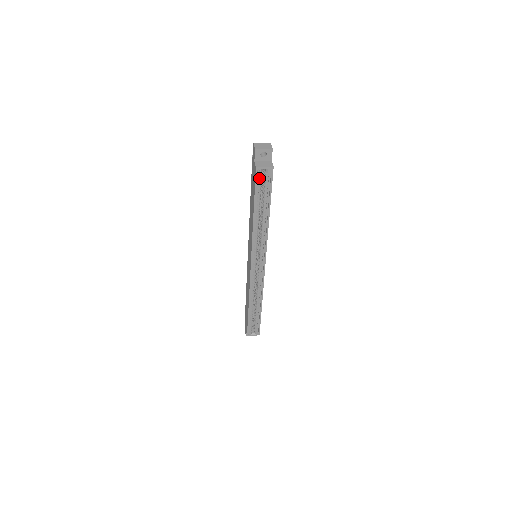
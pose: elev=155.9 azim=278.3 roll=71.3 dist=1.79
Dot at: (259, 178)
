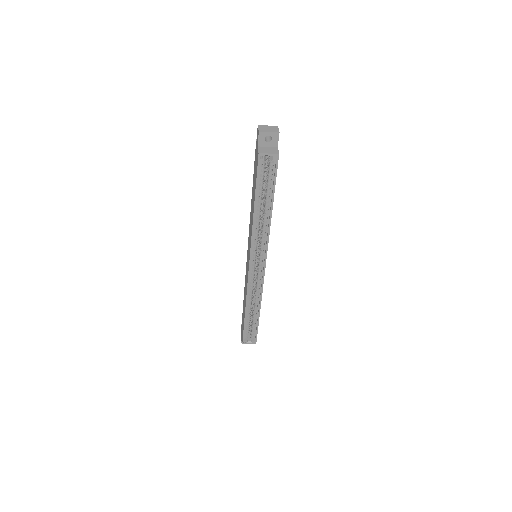
Dot at: (262, 166)
